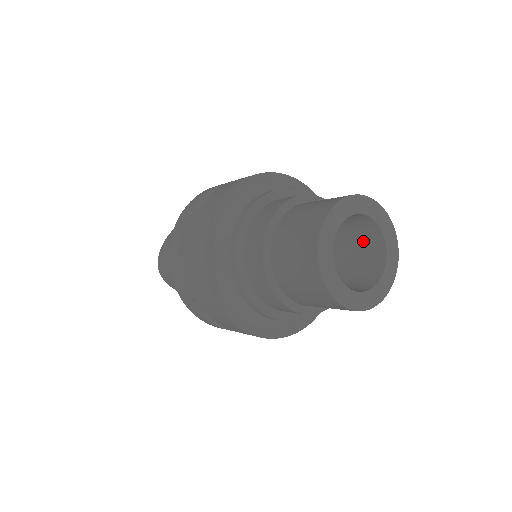
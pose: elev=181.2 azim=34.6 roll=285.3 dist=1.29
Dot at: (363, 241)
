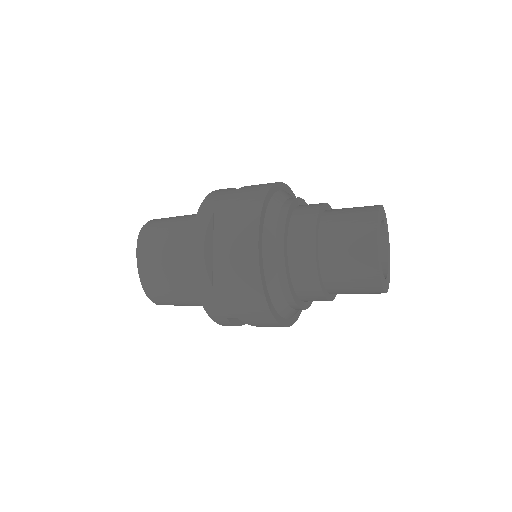
Dot at: occluded
